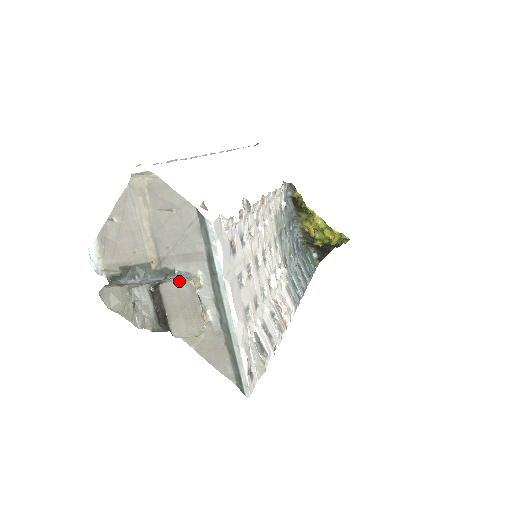
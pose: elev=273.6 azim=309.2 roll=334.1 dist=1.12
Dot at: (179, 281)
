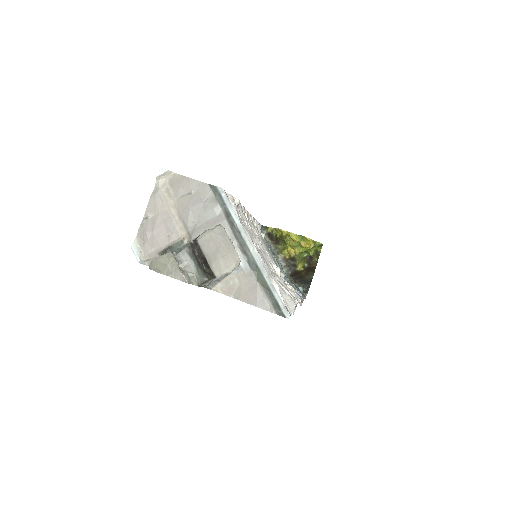
Dot at: (211, 229)
